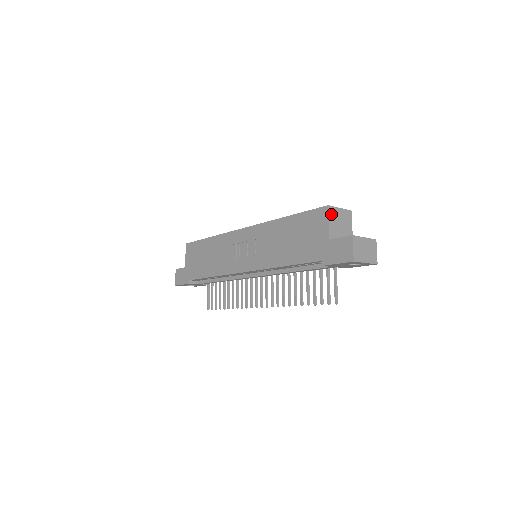
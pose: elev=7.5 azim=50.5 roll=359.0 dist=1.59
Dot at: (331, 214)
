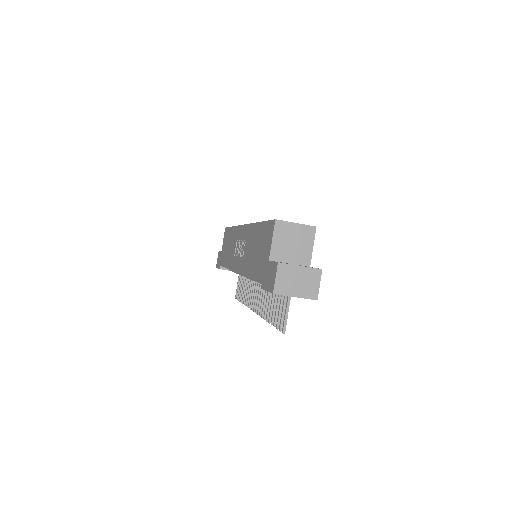
Dot at: (279, 230)
